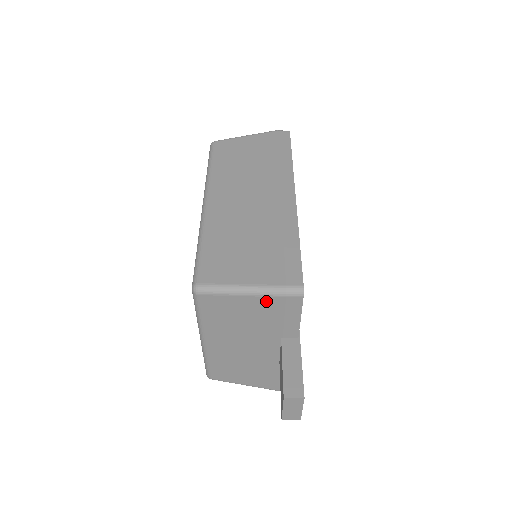
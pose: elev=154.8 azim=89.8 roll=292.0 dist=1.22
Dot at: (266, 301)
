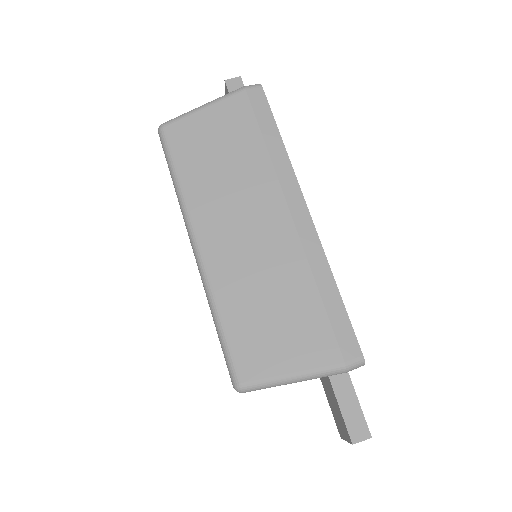
Dot at: occluded
